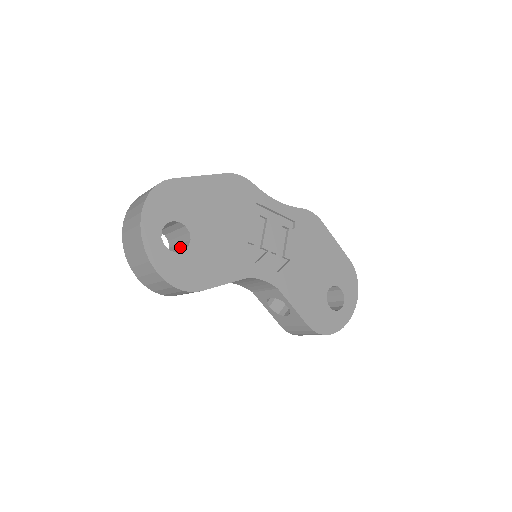
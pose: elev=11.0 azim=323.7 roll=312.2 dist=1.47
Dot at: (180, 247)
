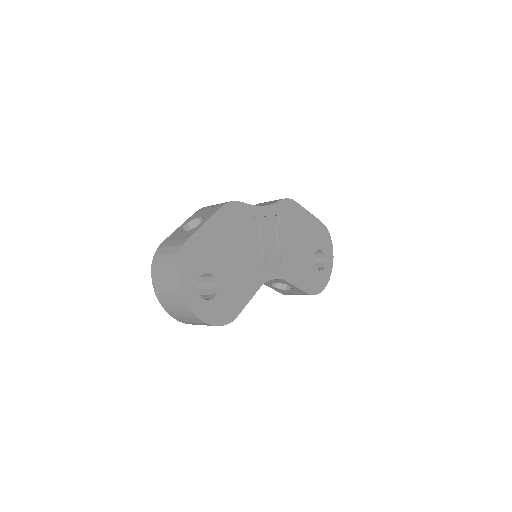
Dot at: (207, 286)
